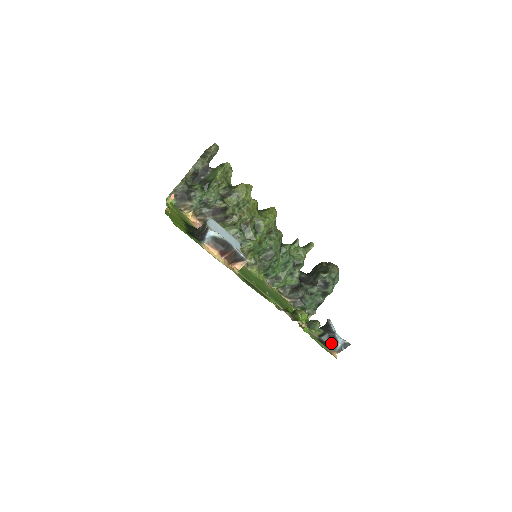
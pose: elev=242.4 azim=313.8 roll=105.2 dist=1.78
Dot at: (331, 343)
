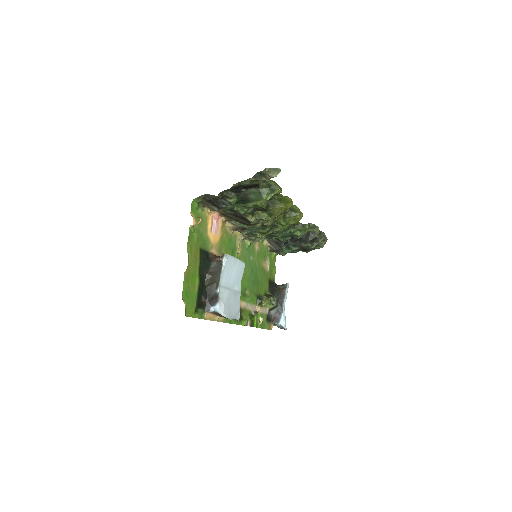
Dot at: (275, 317)
